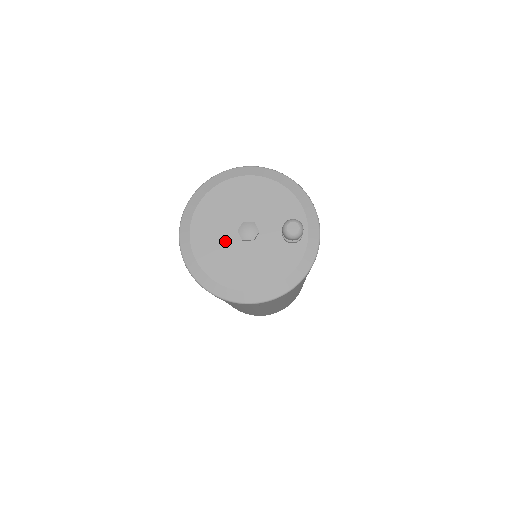
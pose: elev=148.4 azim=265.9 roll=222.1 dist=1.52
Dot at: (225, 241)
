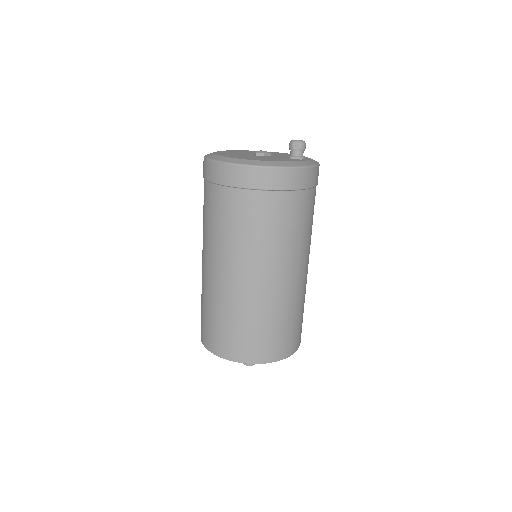
Dot at: (242, 154)
